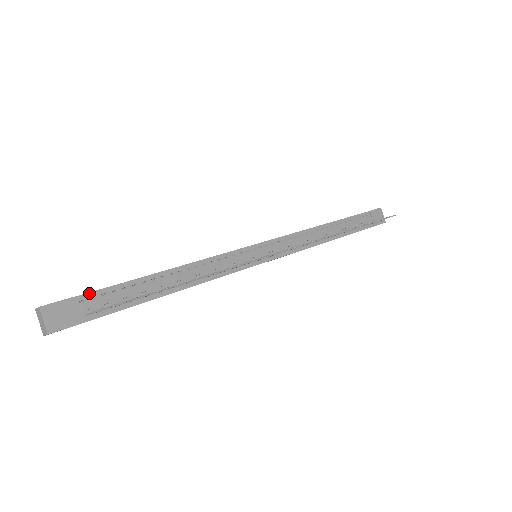
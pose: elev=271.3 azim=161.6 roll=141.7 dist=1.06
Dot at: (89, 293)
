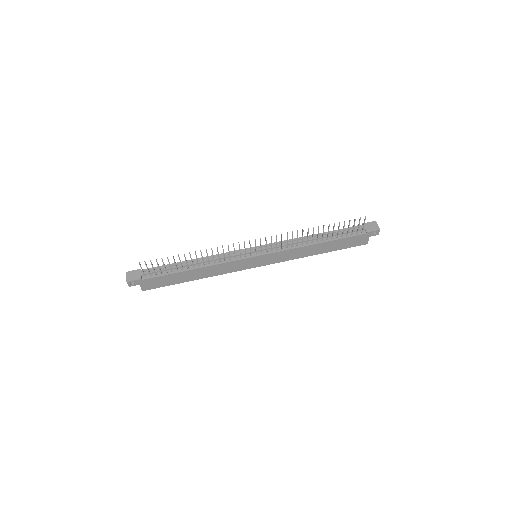
Dot at: (149, 268)
